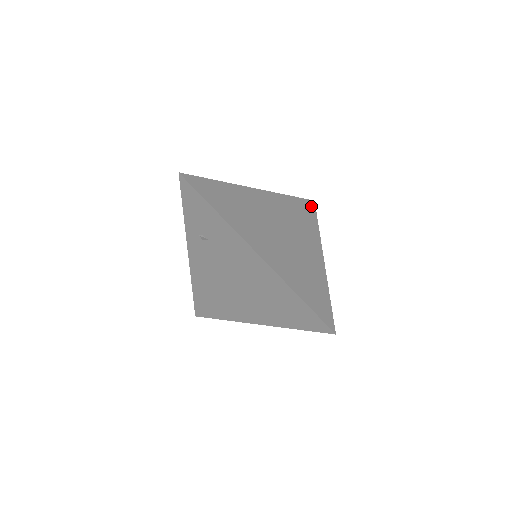
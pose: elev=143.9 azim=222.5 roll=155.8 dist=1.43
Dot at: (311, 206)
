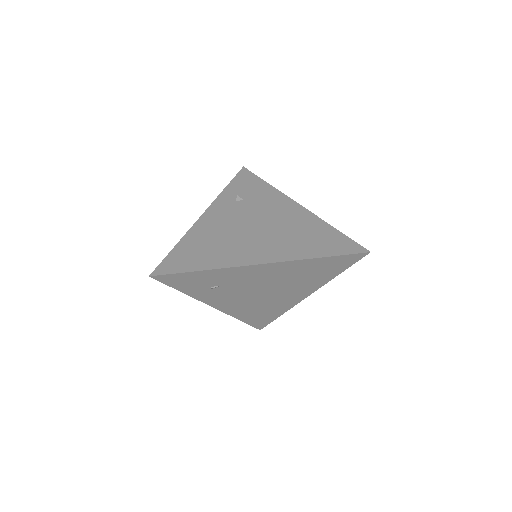
Dot at: occluded
